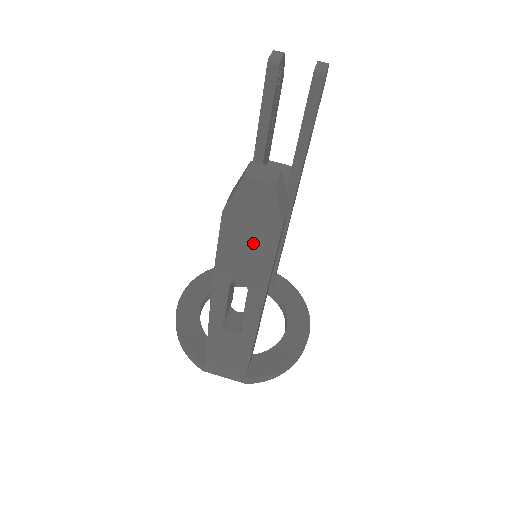
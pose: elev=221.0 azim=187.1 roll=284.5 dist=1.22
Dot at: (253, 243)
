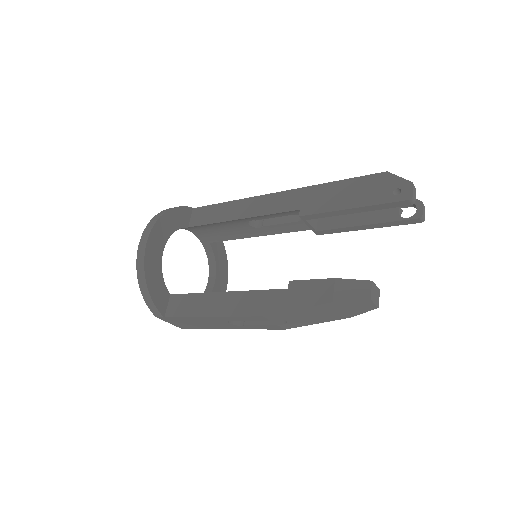
Dot at: (325, 315)
